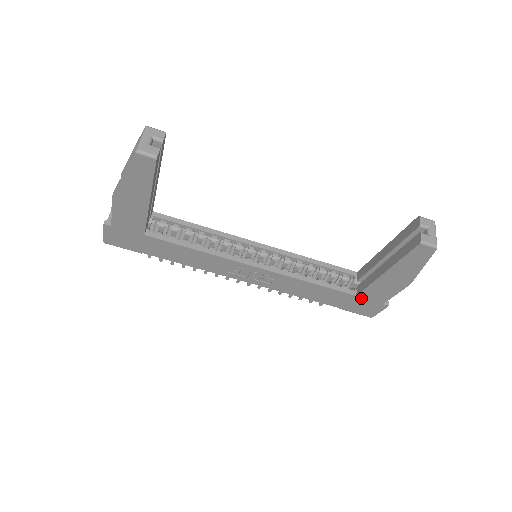
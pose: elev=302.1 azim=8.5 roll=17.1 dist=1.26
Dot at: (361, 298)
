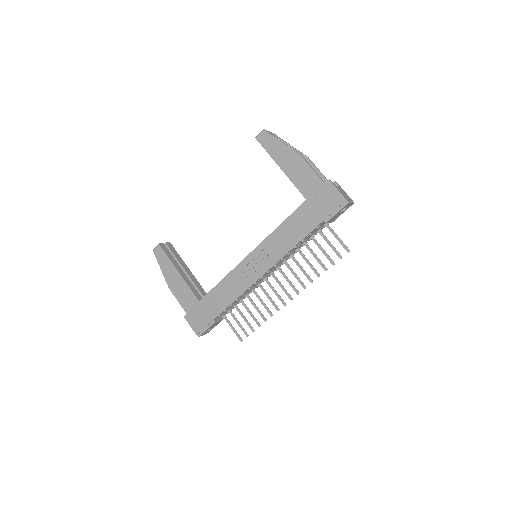
Dot at: (311, 198)
